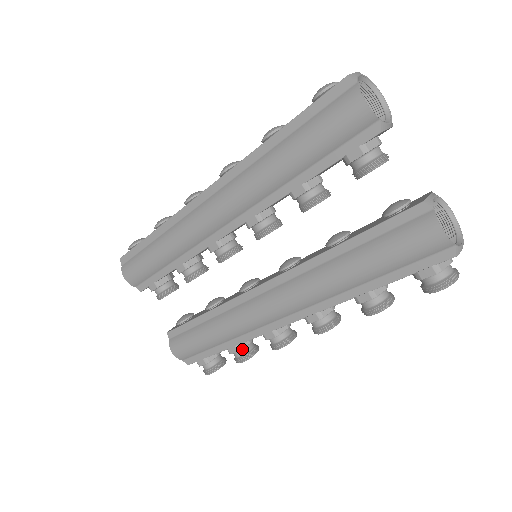
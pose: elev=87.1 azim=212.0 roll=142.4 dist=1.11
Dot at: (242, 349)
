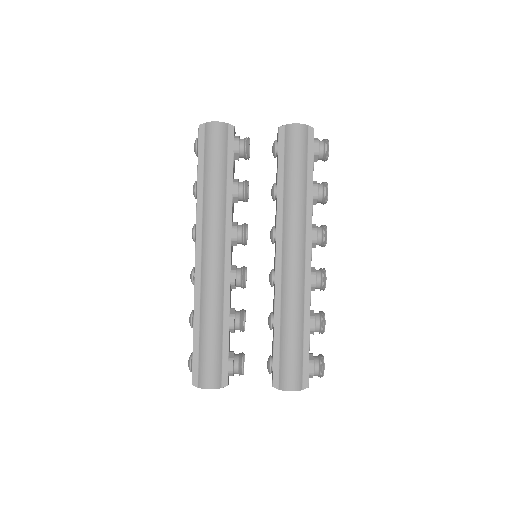
Dot at: (315, 317)
